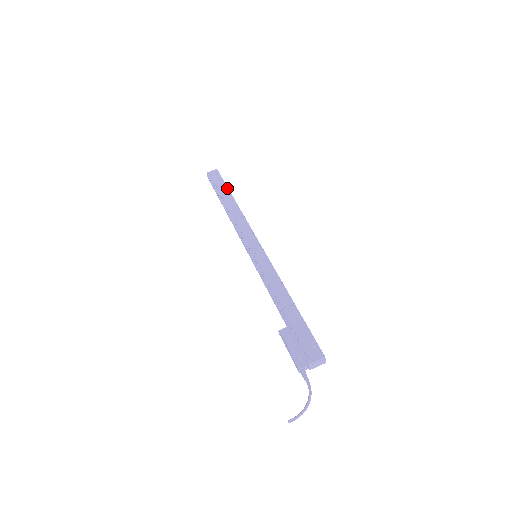
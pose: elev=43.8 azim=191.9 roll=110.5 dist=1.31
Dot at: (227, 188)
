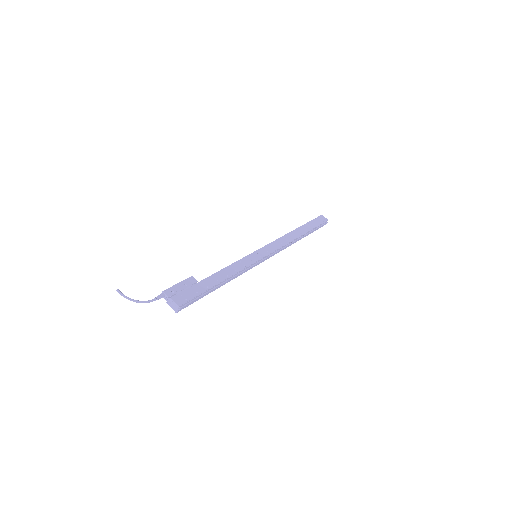
Dot at: (312, 229)
